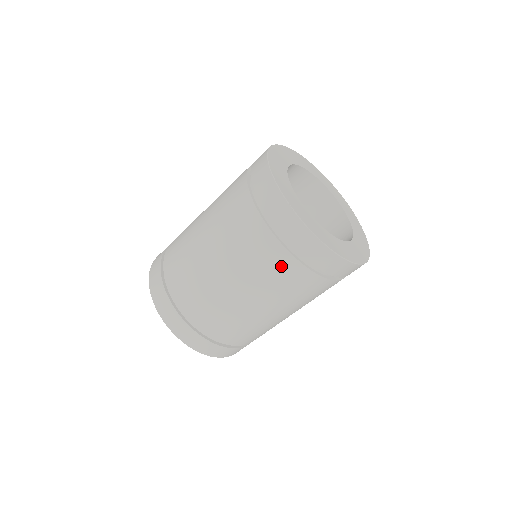
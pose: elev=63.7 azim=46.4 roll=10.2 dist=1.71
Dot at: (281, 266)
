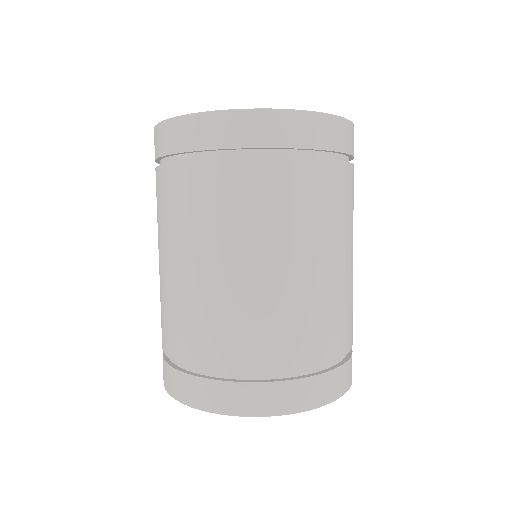
Dot at: (246, 184)
